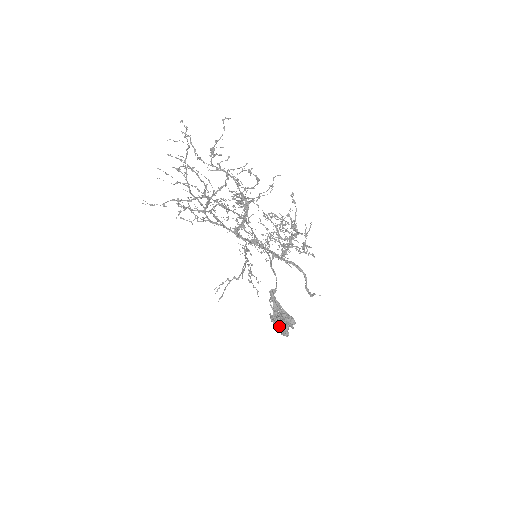
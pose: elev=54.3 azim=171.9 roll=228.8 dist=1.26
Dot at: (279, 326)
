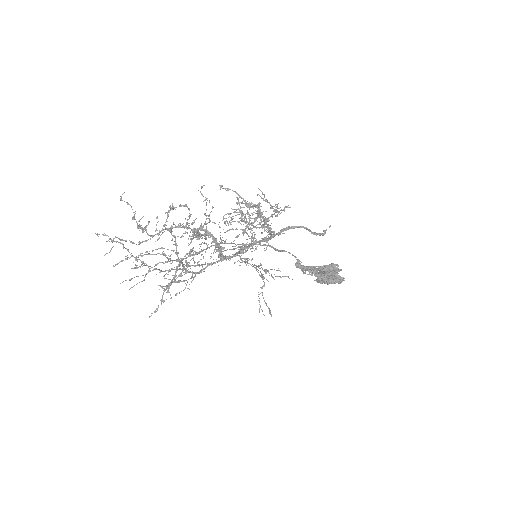
Dot at: (330, 280)
